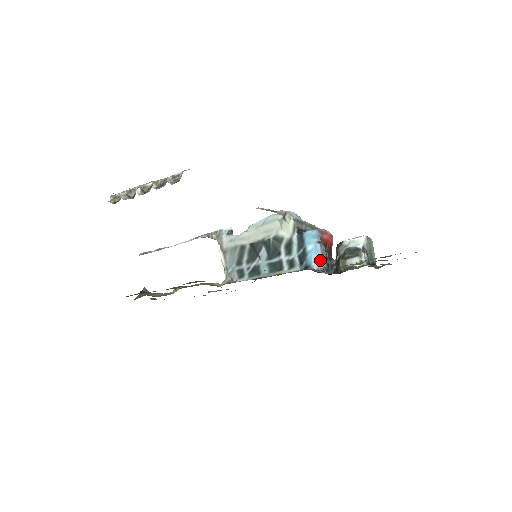
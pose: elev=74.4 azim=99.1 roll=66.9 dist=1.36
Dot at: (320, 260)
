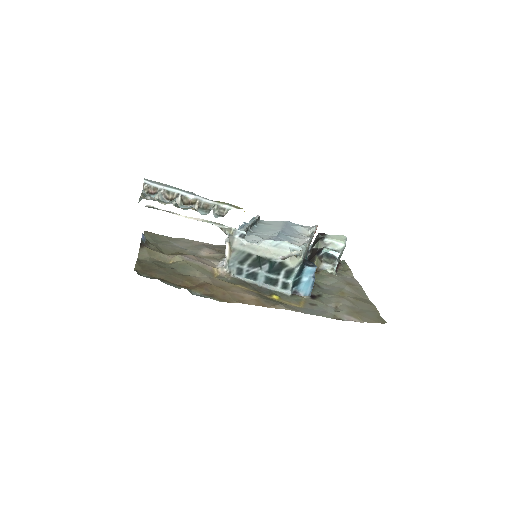
Dot at: (308, 290)
